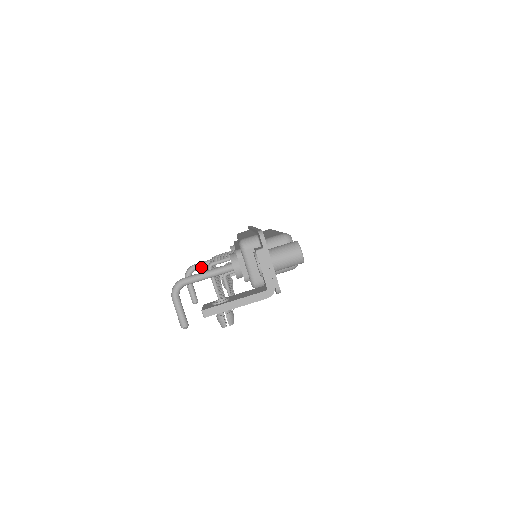
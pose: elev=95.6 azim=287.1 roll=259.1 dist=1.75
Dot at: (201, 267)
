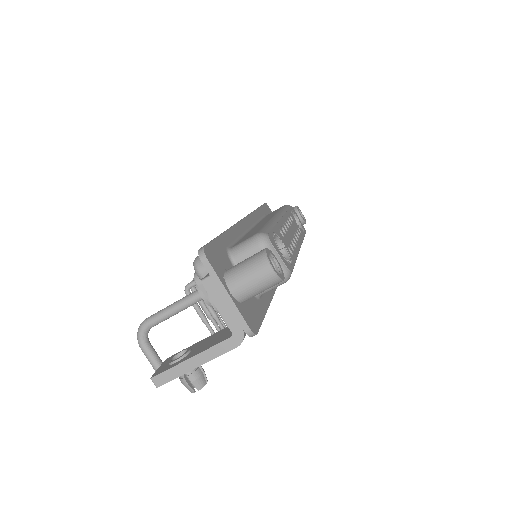
Dot at: occluded
